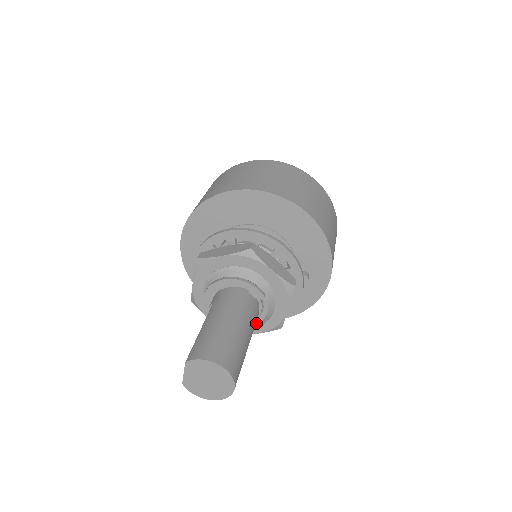
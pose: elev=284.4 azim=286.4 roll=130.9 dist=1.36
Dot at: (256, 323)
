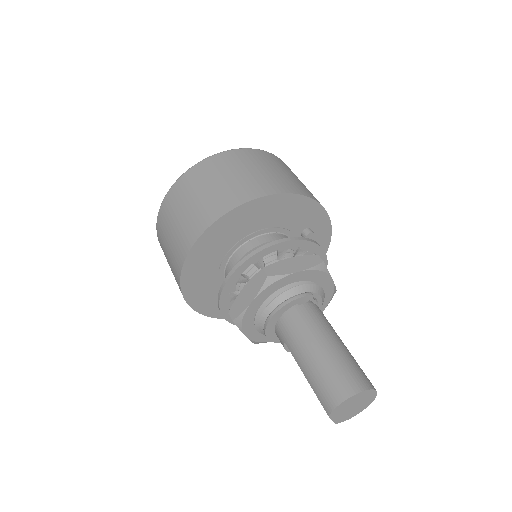
Dot at: occluded
